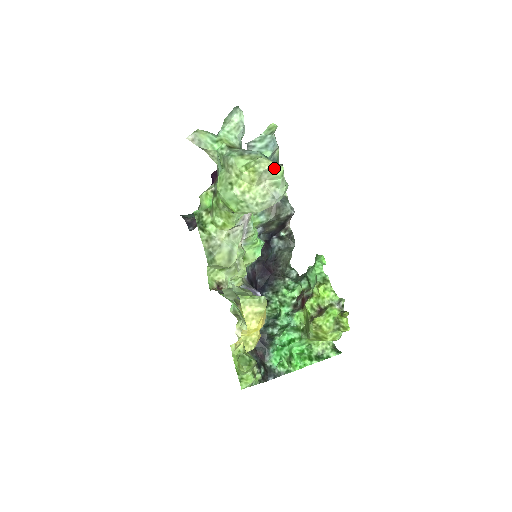
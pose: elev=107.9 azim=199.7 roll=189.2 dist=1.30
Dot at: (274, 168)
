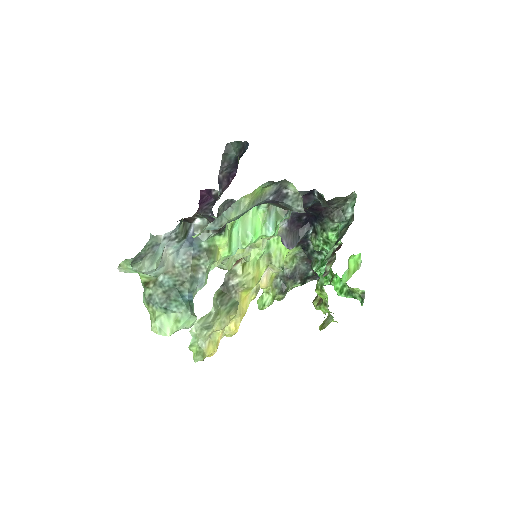
Dot at: (163, 334)
